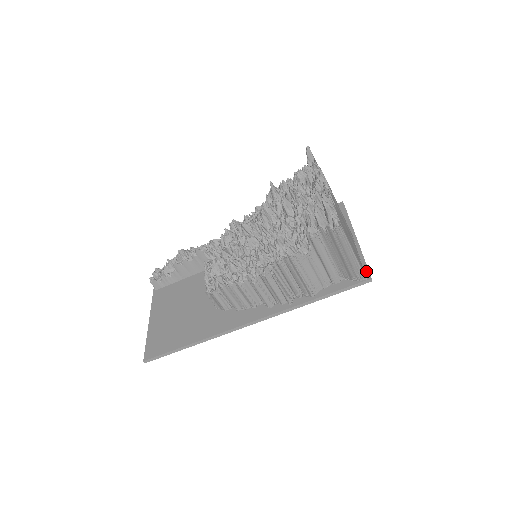
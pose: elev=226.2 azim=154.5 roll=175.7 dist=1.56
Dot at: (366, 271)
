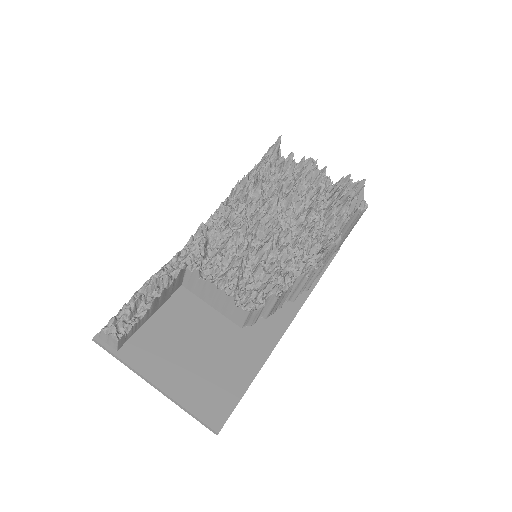
Dot at: occluded
